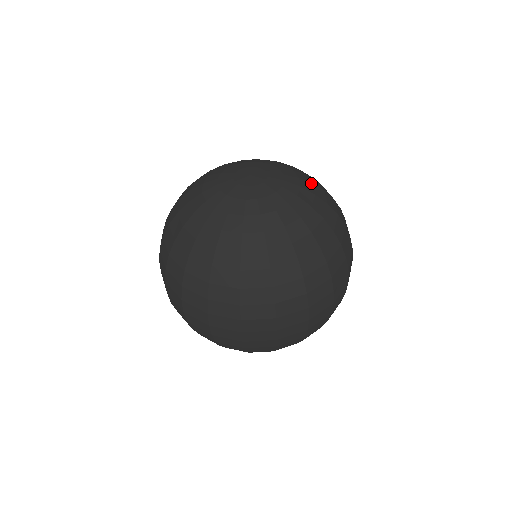
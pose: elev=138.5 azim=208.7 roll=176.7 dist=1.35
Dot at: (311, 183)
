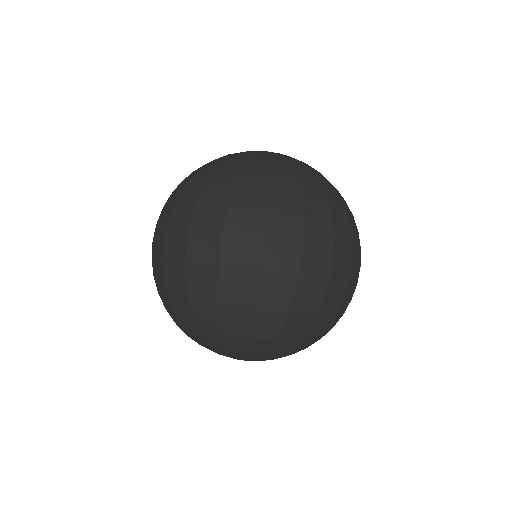
Dot at: occluded
